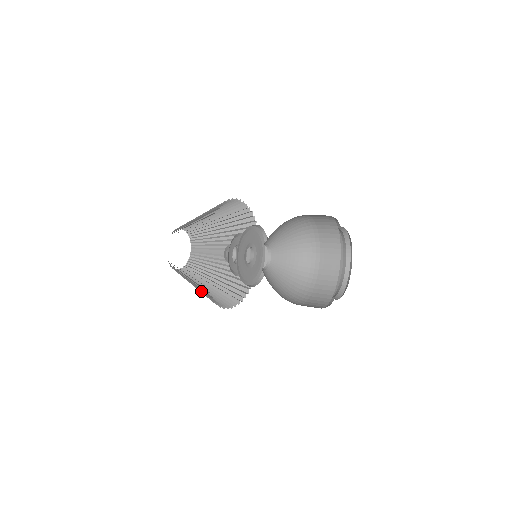
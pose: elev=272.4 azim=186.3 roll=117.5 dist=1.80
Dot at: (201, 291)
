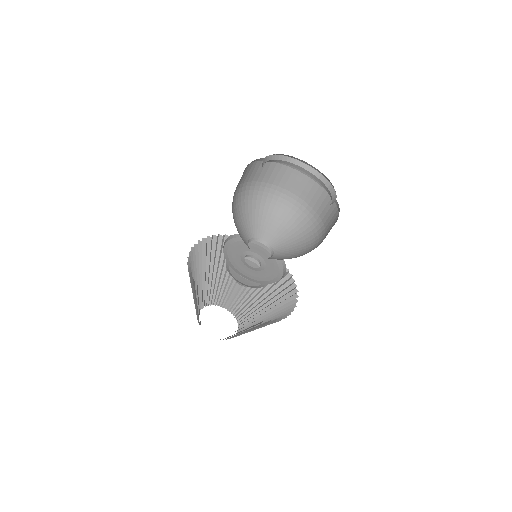
Dot at: occluded
